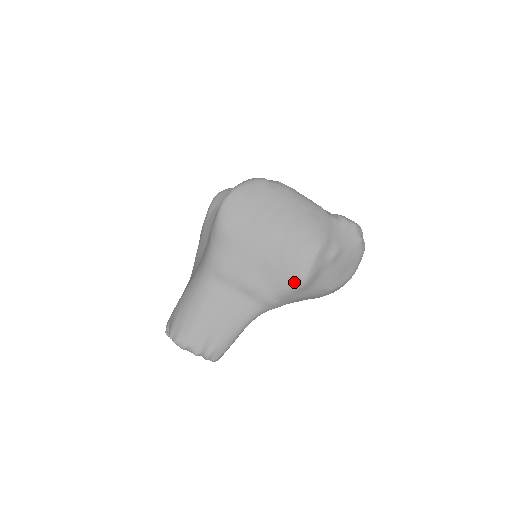
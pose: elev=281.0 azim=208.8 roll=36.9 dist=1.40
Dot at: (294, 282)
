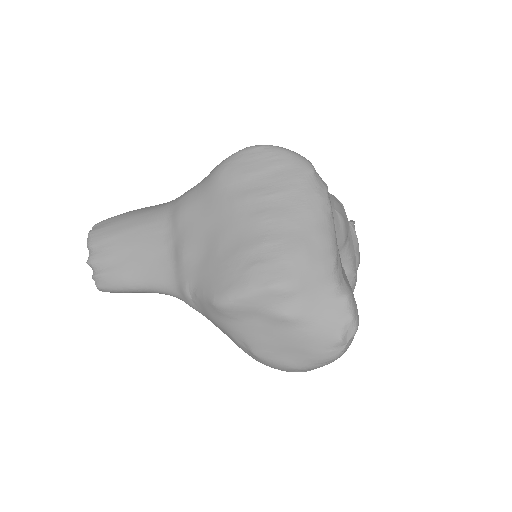
Dot at: (214, 292)
